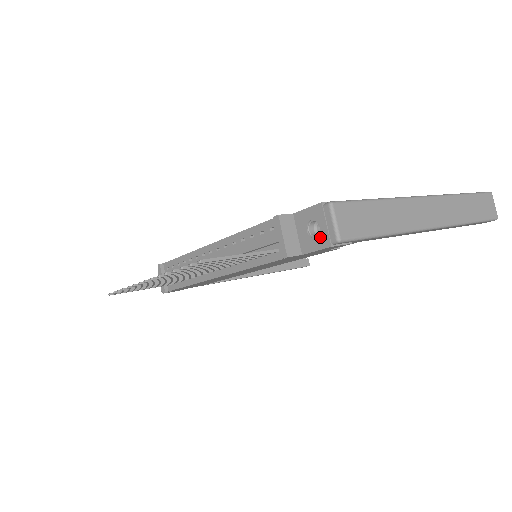
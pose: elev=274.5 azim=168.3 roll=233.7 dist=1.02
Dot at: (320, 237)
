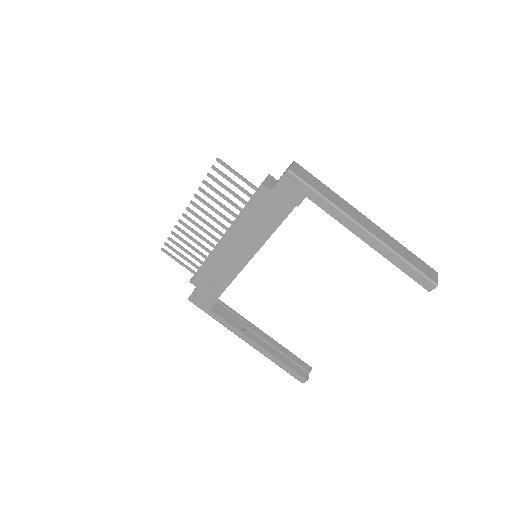
Dot at: occluded
